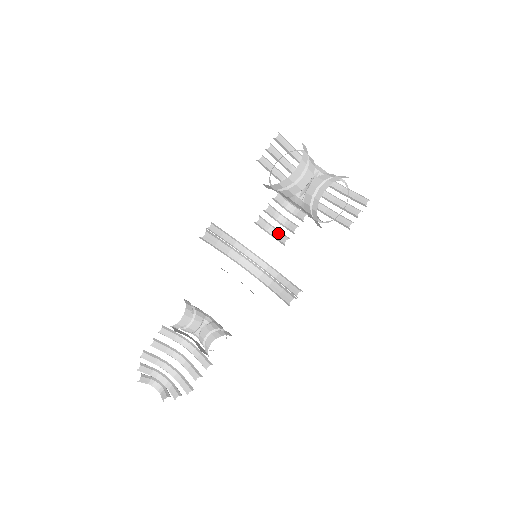
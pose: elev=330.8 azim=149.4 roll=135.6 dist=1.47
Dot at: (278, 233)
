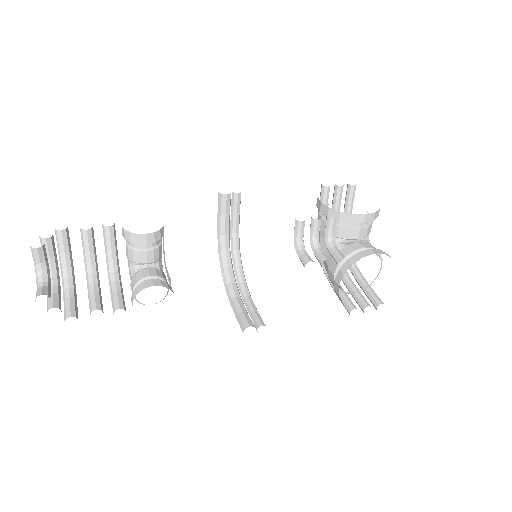
Dot at: (305, 250)
